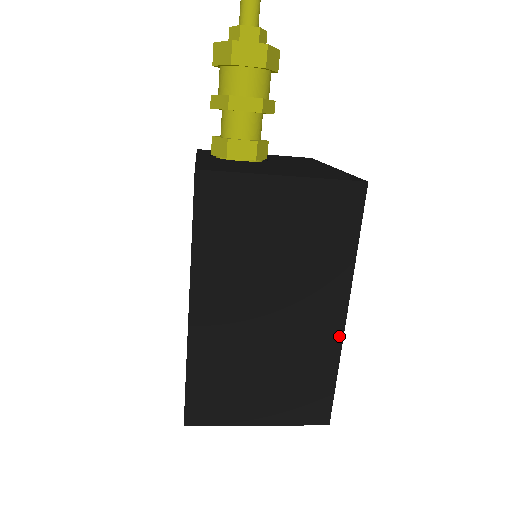
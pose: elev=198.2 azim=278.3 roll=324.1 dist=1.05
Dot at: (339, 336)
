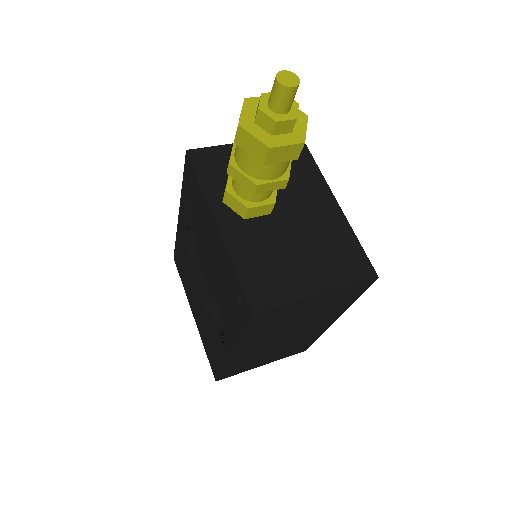
Dot at: (327, 328)
